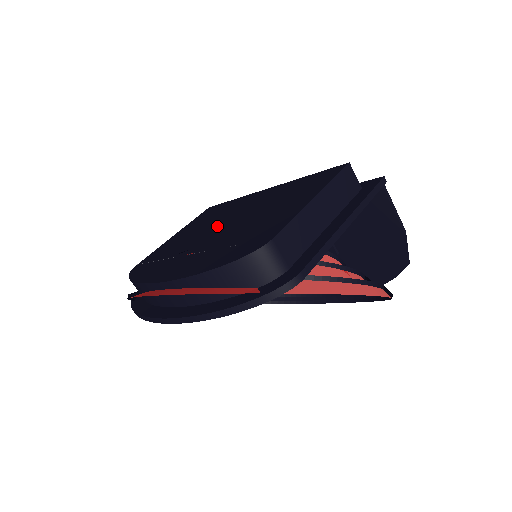
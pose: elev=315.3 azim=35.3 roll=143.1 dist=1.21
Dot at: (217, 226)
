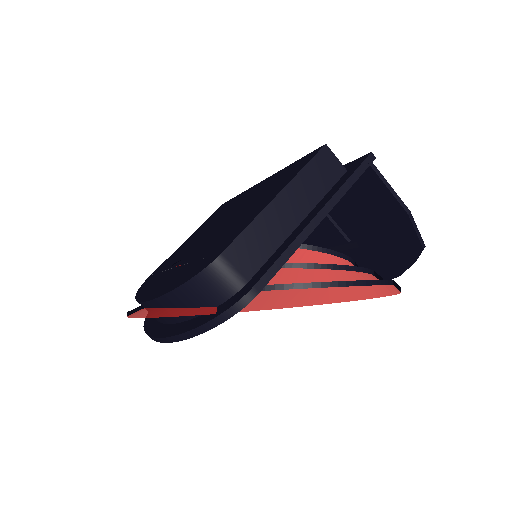
Dot at: (210, 230)
